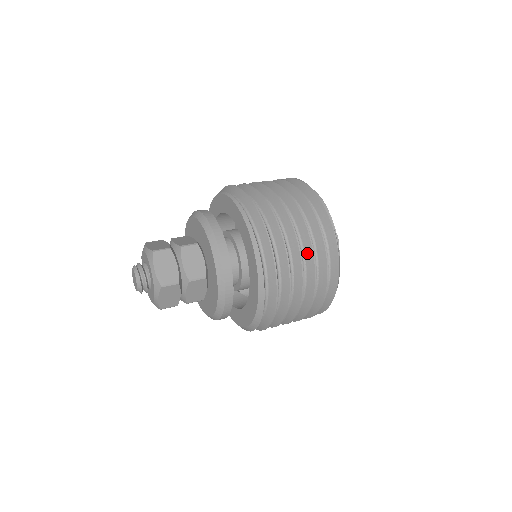
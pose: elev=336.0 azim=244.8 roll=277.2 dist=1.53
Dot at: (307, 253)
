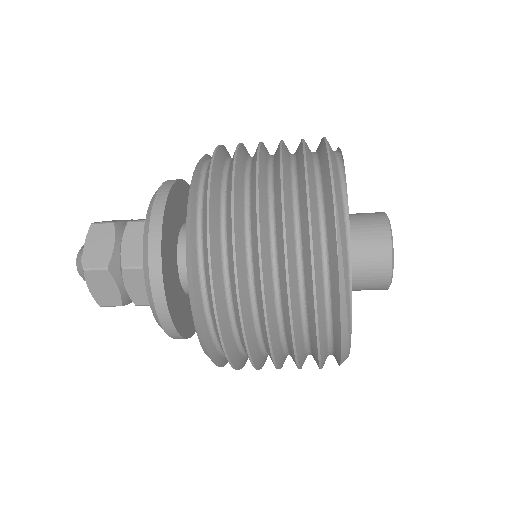
Dot at: (278, 239)
